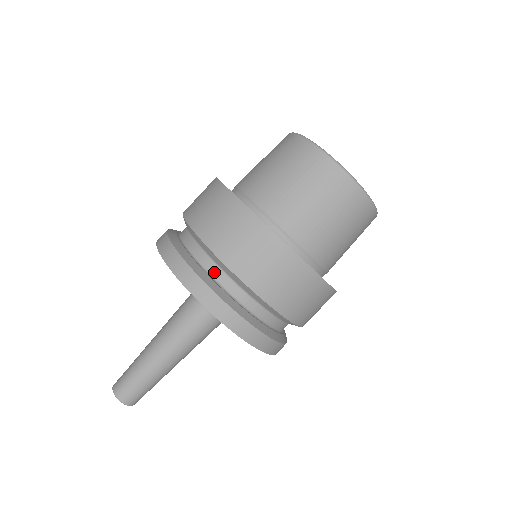
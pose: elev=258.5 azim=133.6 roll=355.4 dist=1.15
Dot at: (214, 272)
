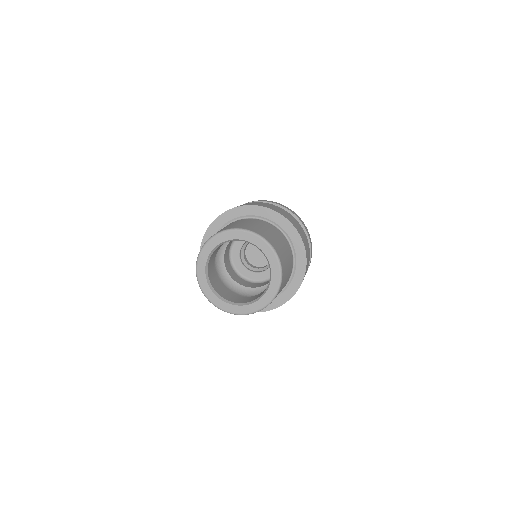
Dot at: occluded
